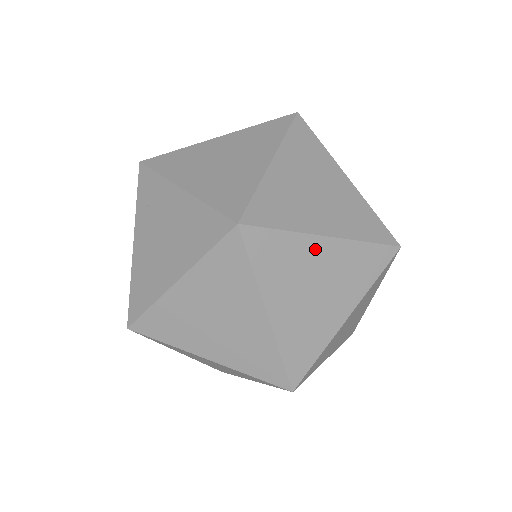
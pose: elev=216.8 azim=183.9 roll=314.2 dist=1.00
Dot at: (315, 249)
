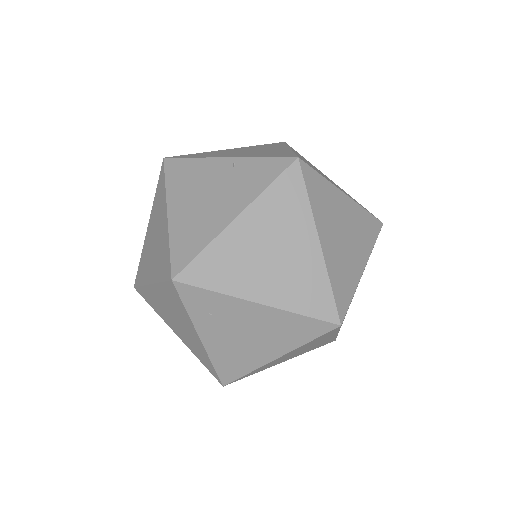
Dot at: occluded
